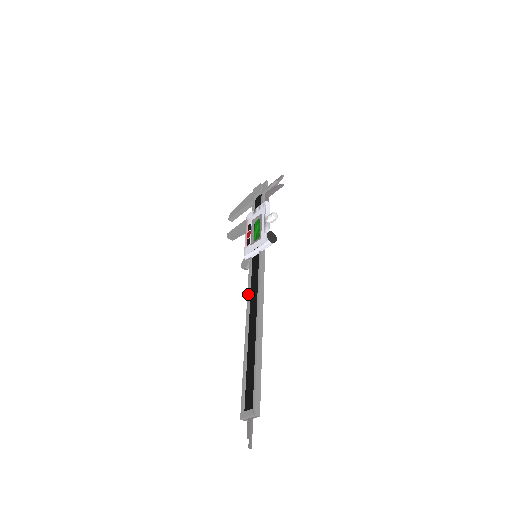
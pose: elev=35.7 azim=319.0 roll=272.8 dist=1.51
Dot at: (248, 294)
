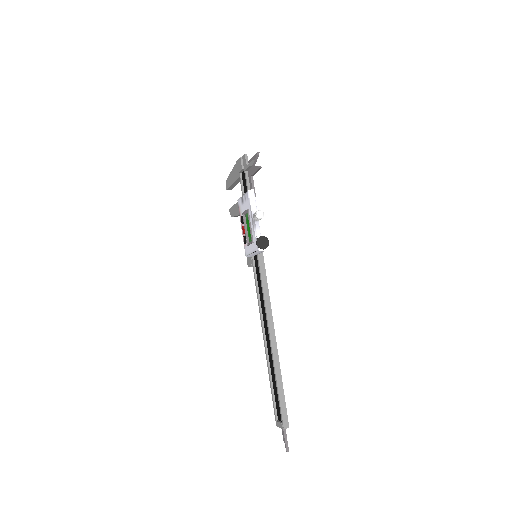
Dot at: (258, 302)
